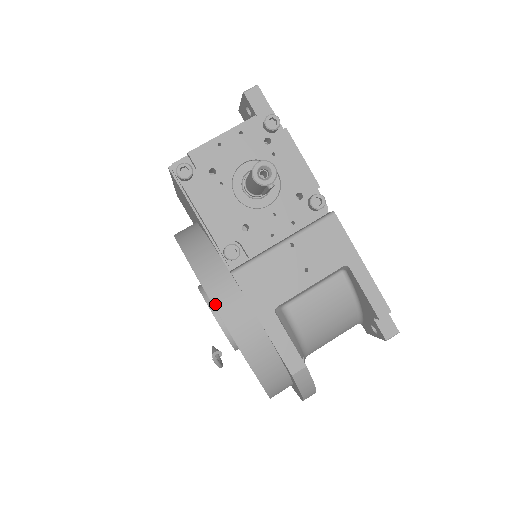
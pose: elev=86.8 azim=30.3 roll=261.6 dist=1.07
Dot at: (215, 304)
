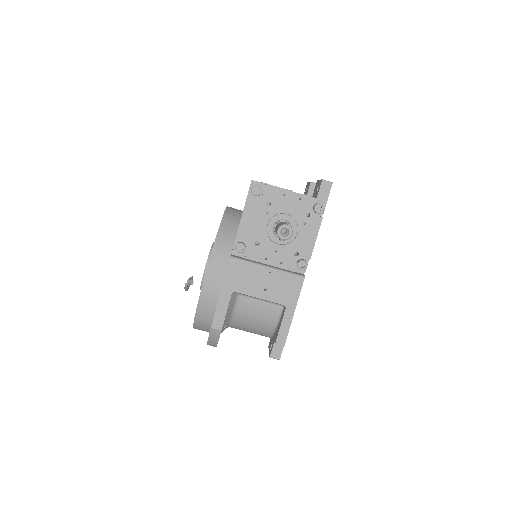
Dot at: (210, 263)
